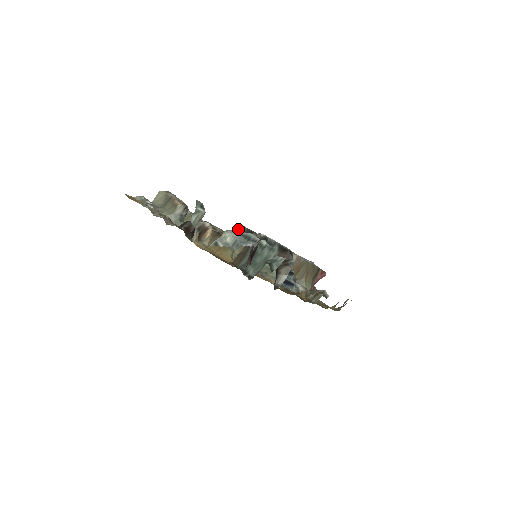
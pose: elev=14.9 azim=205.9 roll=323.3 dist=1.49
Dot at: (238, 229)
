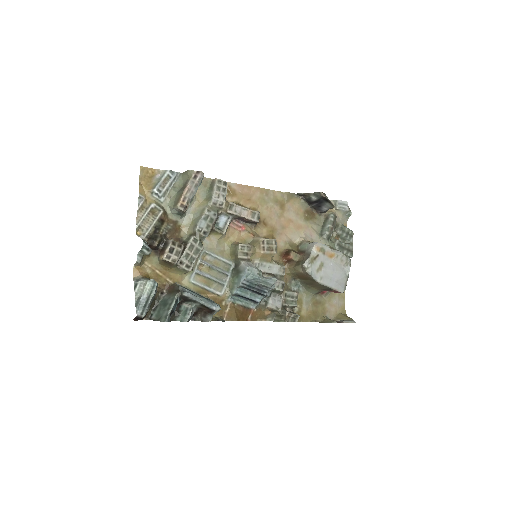
Dot at: (154, 287)
